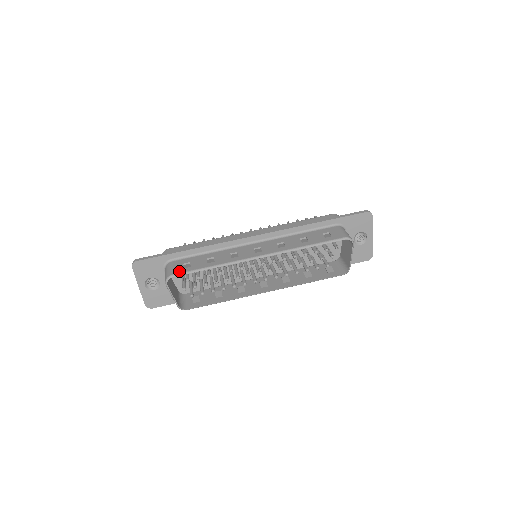
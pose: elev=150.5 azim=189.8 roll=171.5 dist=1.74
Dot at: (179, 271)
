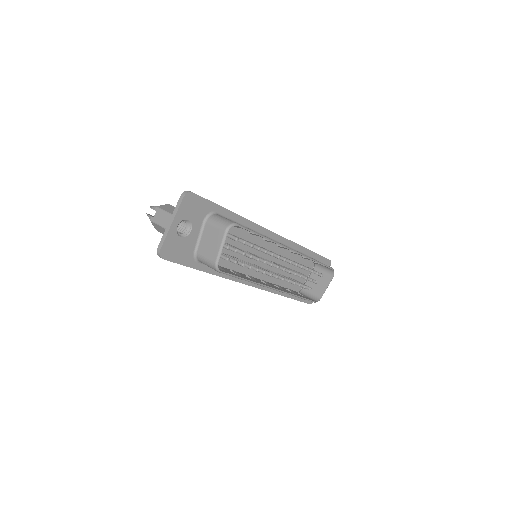
Dot at: occluded
